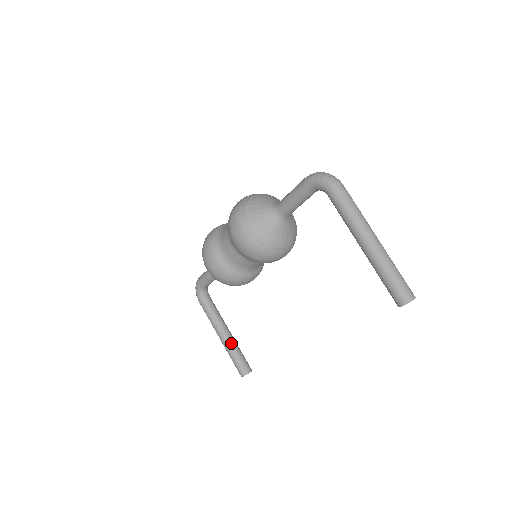
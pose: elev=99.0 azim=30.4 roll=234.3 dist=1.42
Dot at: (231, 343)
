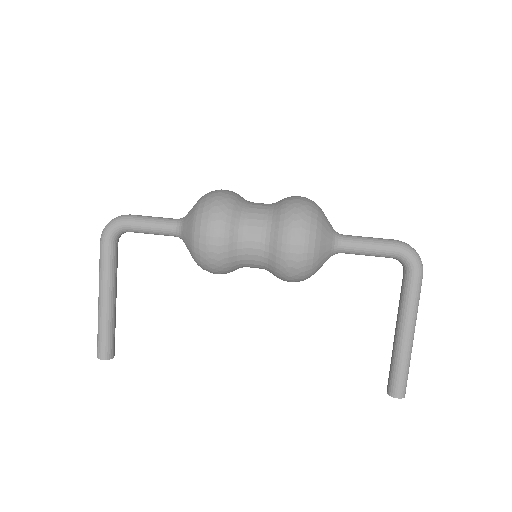
Dot at: (114, 314)
